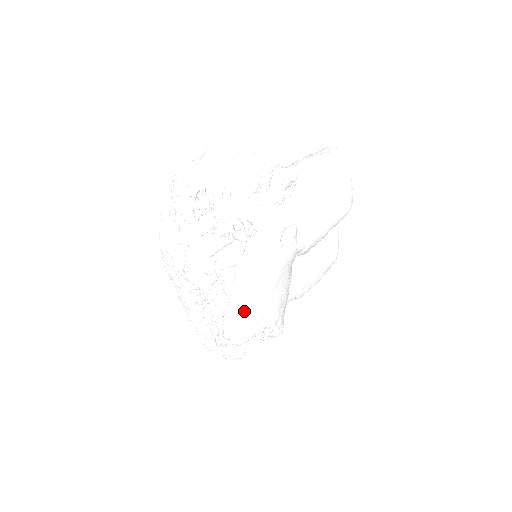
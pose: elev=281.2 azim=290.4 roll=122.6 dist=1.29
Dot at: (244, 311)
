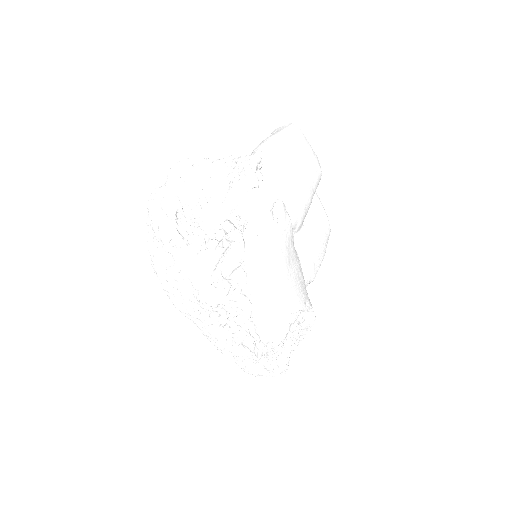
Dot at: (270, 304)
